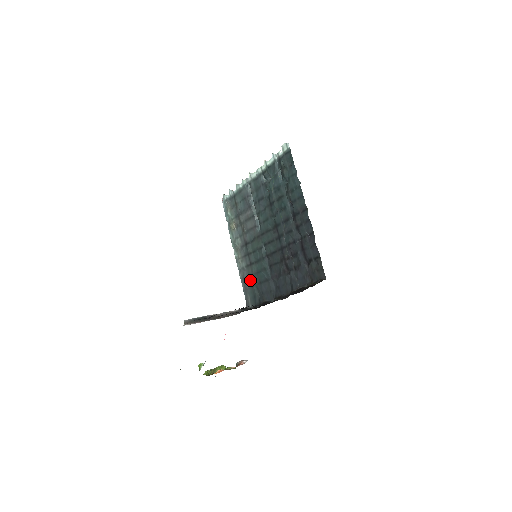
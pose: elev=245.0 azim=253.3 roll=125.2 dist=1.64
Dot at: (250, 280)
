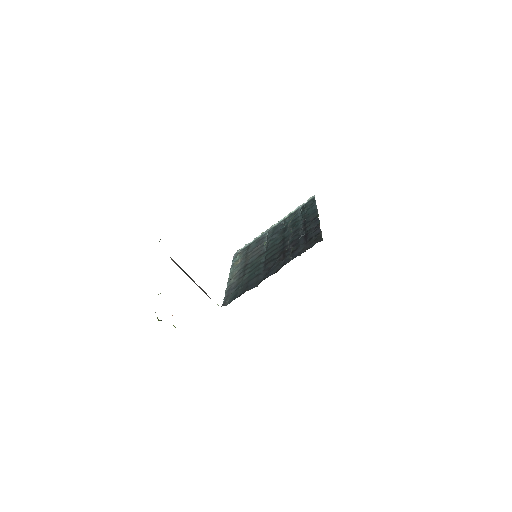
Dot at: (237, 286)
